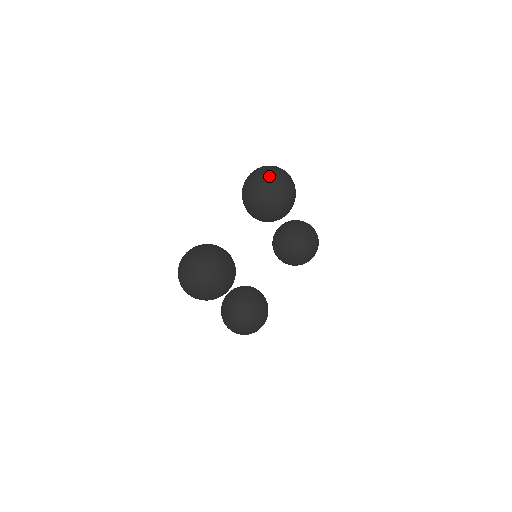
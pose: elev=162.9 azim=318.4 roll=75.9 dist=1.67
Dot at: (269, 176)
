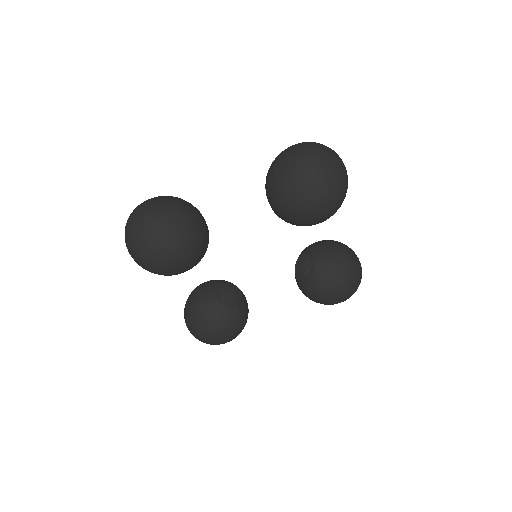
Dot at: (310, 157)
